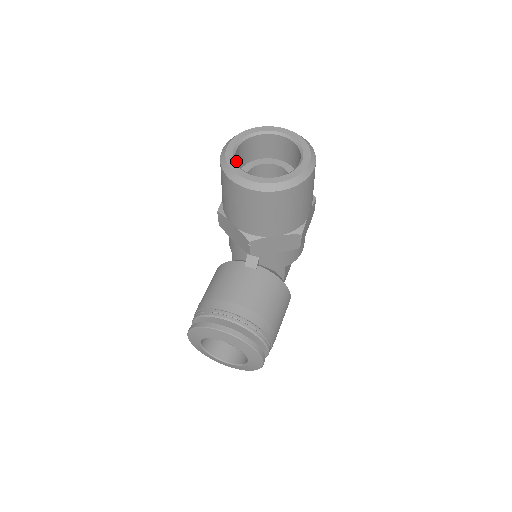
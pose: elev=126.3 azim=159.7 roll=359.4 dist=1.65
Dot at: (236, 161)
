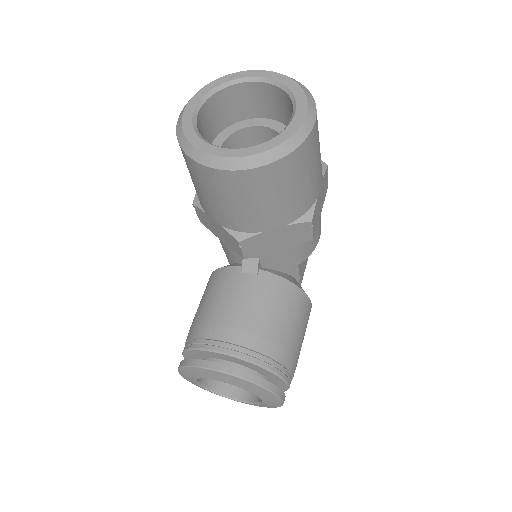
Dot at: (202, 130)
